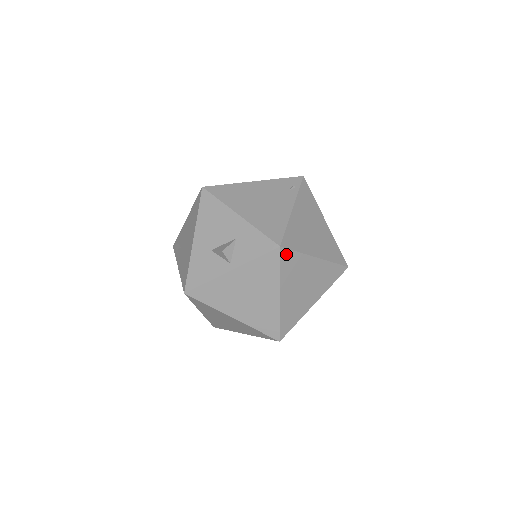
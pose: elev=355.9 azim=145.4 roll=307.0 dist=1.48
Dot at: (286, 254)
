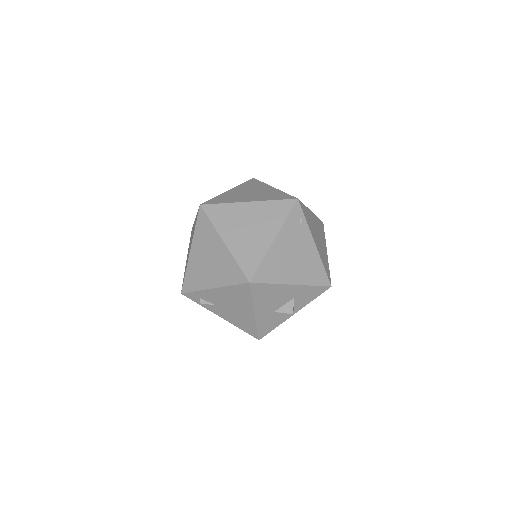
Dot at: occluded
